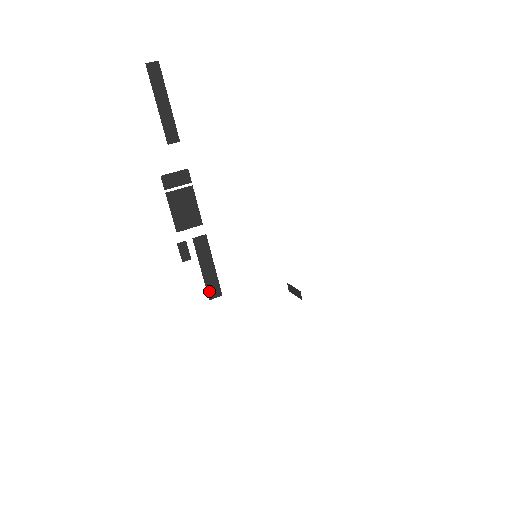
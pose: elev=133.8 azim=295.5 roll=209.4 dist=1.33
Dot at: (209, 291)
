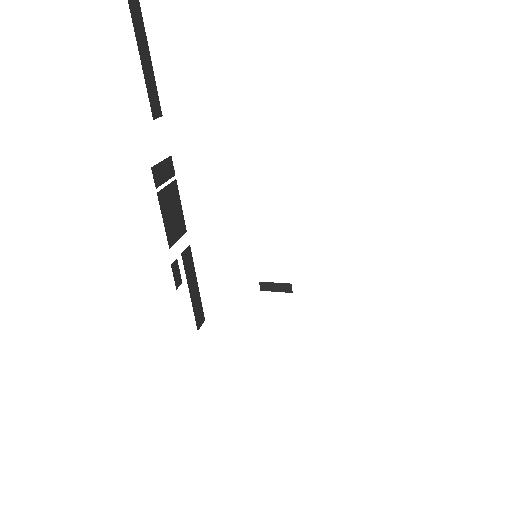
Dot at: (196, 320)
